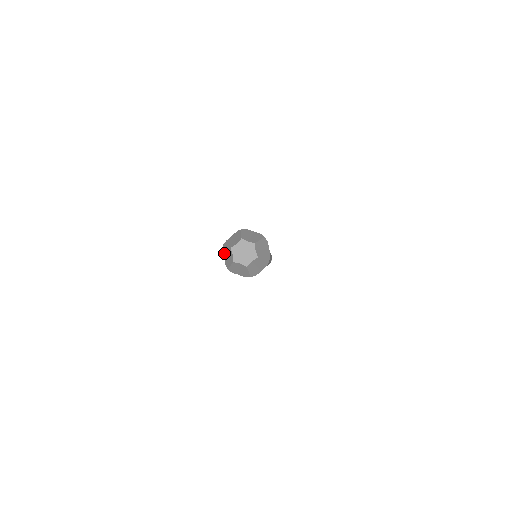
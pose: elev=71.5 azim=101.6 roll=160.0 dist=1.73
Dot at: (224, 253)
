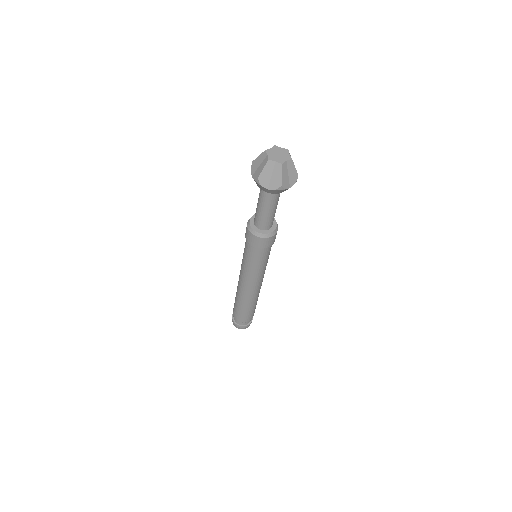
Dot at: occluded
